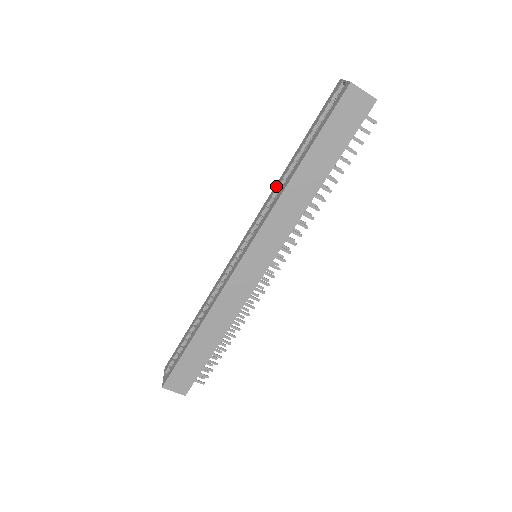
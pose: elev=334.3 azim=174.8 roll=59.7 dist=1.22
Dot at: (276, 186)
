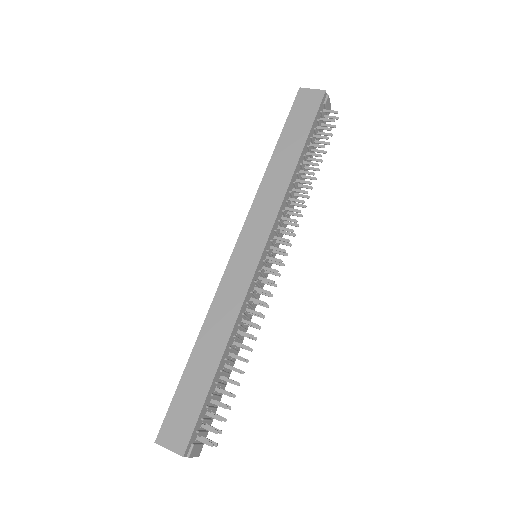
Dot at: occluded
